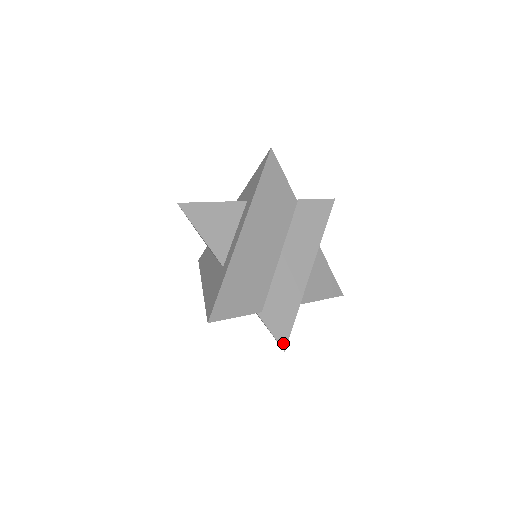
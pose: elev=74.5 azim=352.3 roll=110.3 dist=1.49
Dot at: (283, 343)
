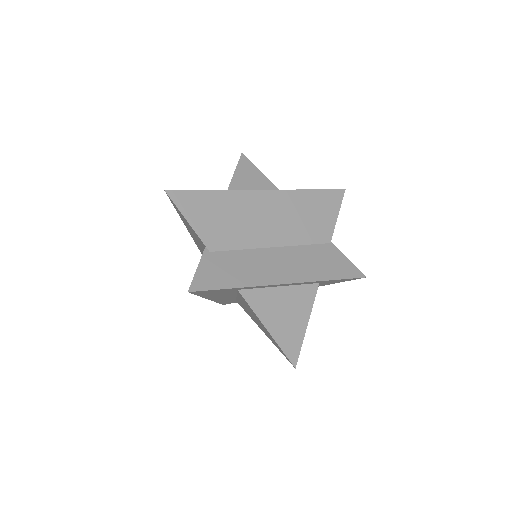
Dot at: (195, 287)
